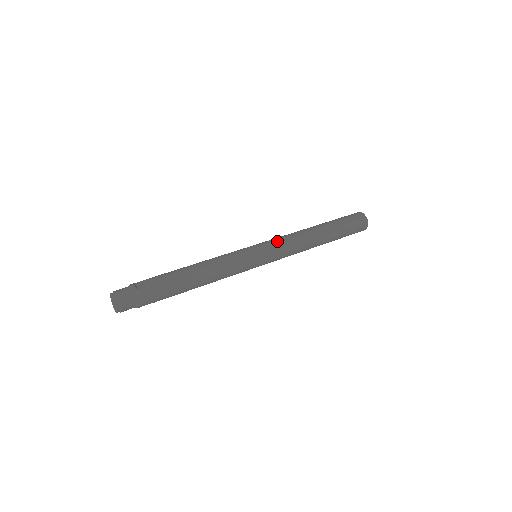
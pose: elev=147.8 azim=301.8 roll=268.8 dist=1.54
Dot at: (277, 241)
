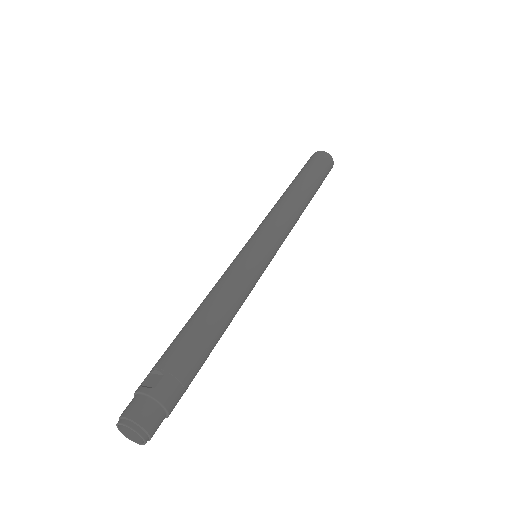
Dot at: (266, 224)
